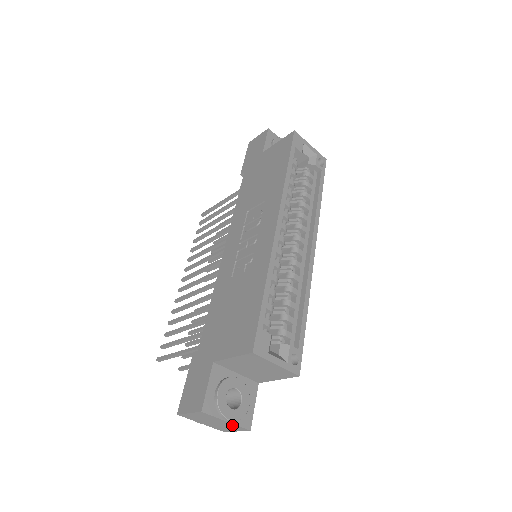
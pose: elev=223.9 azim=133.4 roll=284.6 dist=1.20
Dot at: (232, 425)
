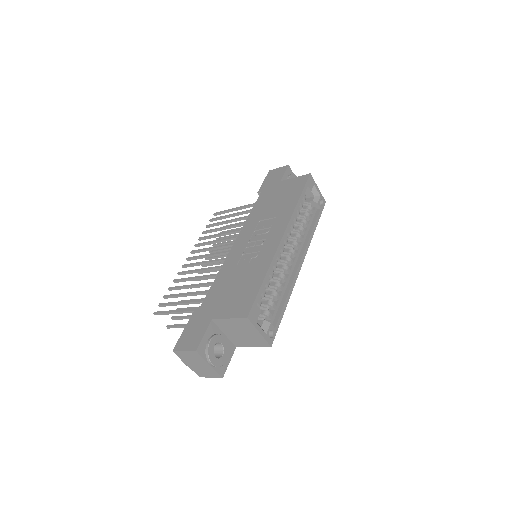
Dot at: (211, 370)
